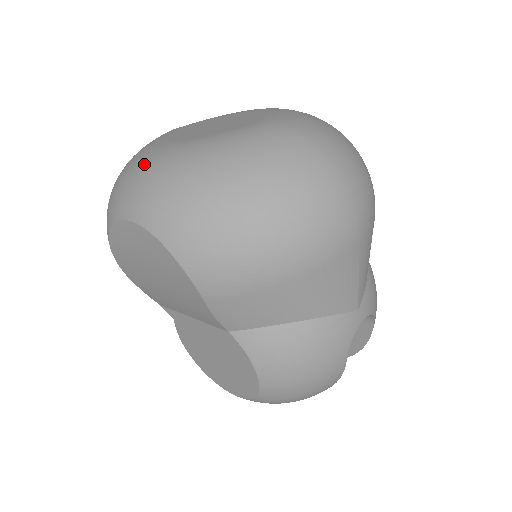
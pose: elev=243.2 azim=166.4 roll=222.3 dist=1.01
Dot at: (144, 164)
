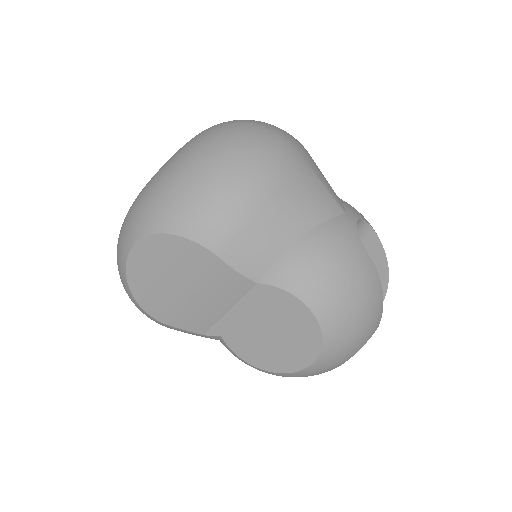
Dot at: (126, 215)
